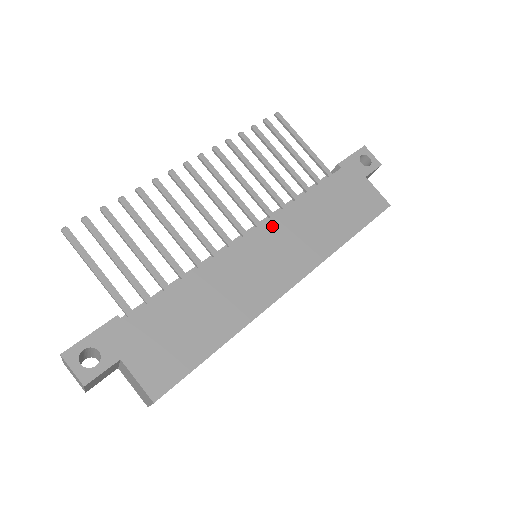
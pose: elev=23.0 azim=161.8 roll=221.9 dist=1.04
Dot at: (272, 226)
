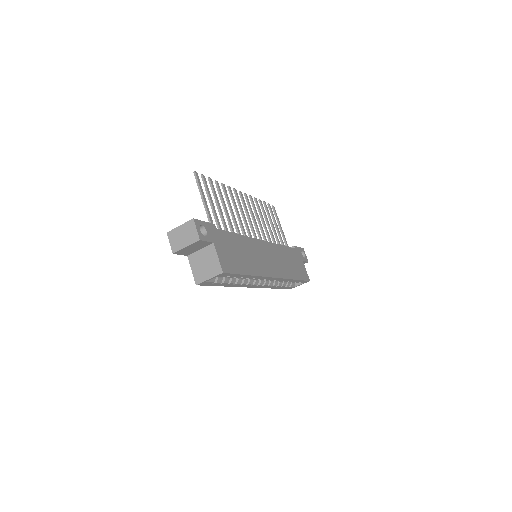
Dot at: (270, 246)
